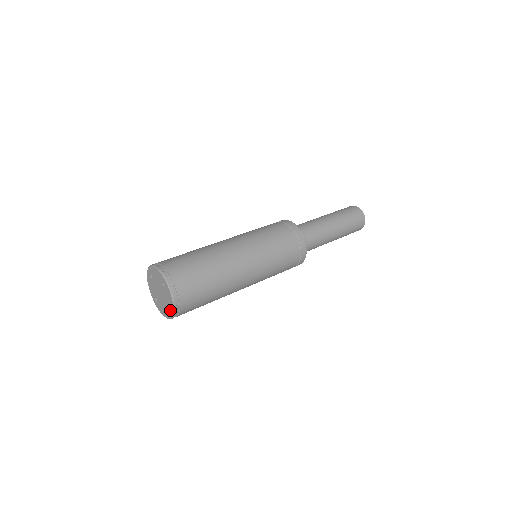
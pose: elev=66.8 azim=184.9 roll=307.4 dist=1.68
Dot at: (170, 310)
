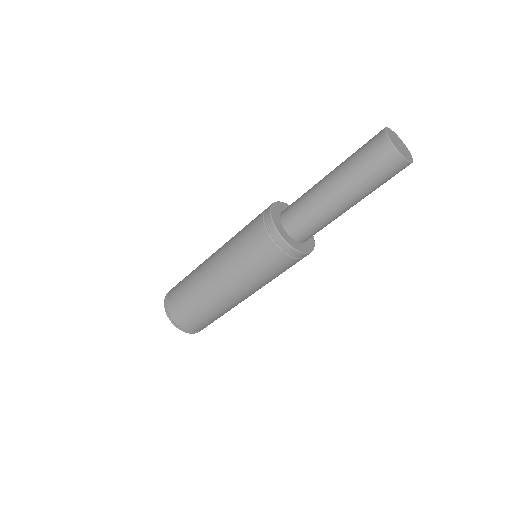
Dot at: occluded
